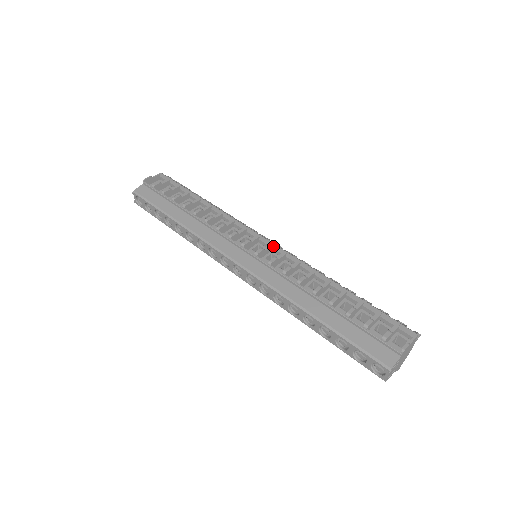
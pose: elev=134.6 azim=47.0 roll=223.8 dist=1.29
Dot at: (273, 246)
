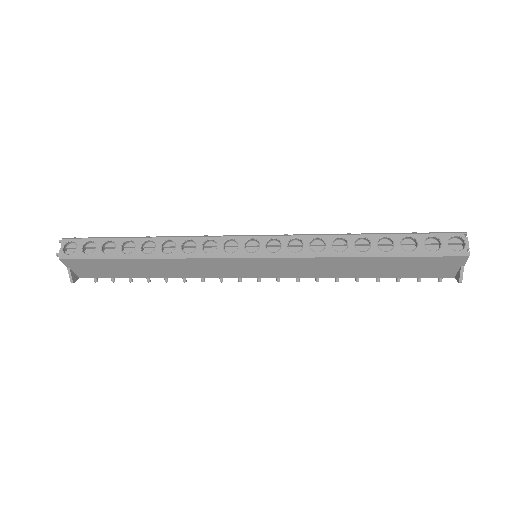
Dot at: occluded
